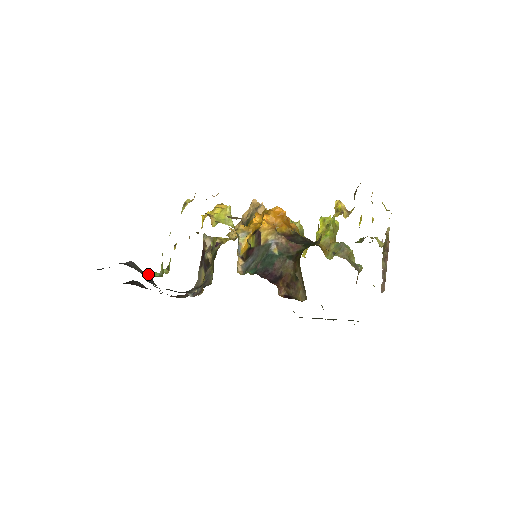
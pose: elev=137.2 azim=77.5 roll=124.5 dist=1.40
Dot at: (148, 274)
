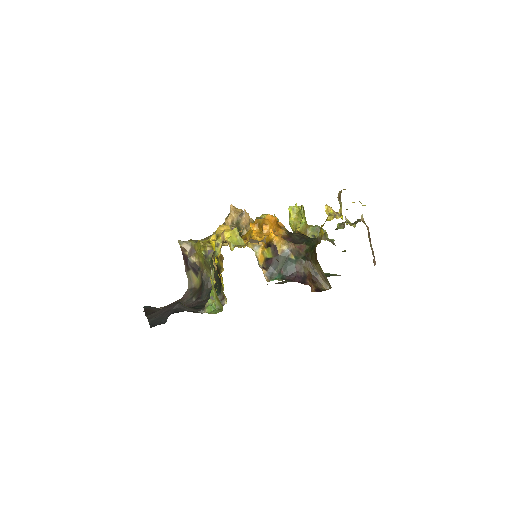
Dot at: (182, 304)
